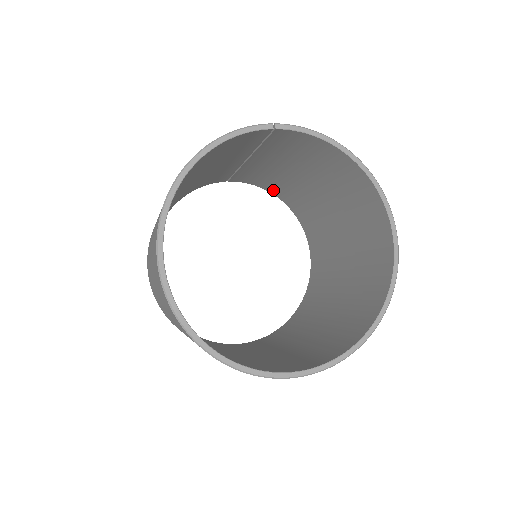
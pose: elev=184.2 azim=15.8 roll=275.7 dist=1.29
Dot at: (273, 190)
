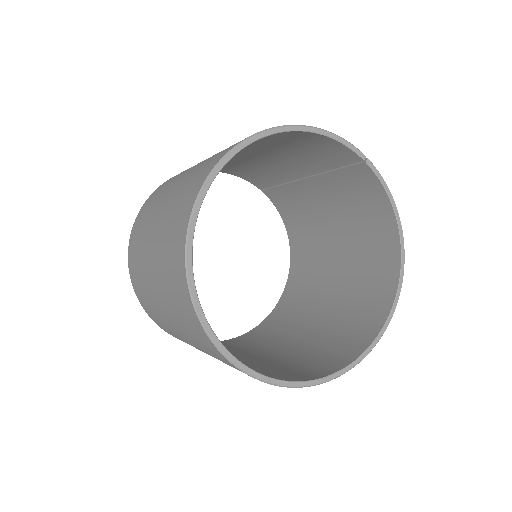
Dot at: (291, 226)
